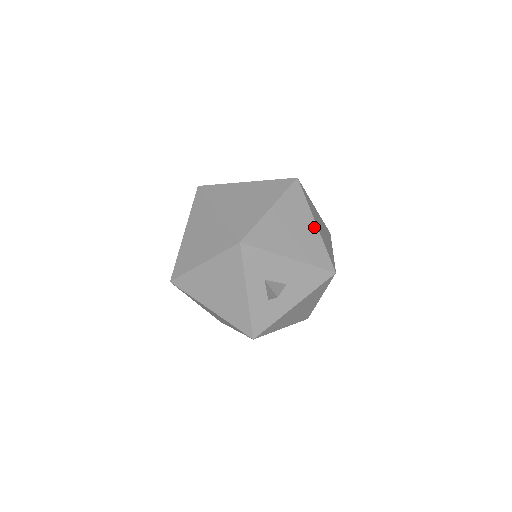
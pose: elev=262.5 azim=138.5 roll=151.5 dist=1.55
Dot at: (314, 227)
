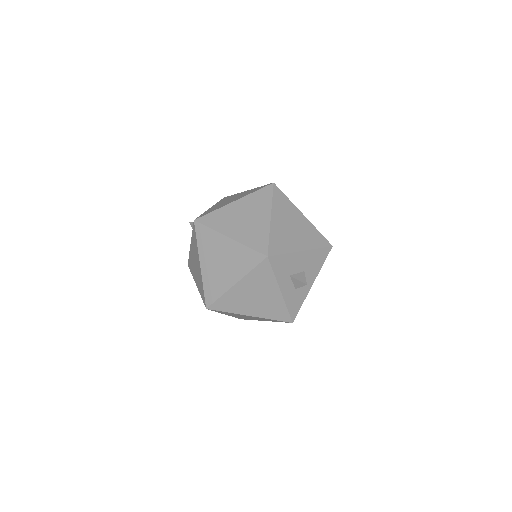
Dot at: (303, 218)
